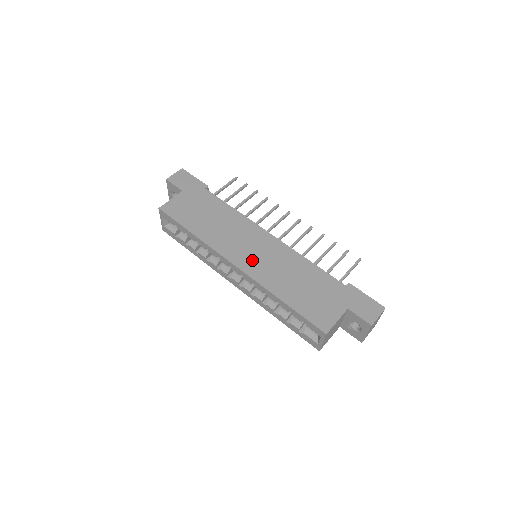
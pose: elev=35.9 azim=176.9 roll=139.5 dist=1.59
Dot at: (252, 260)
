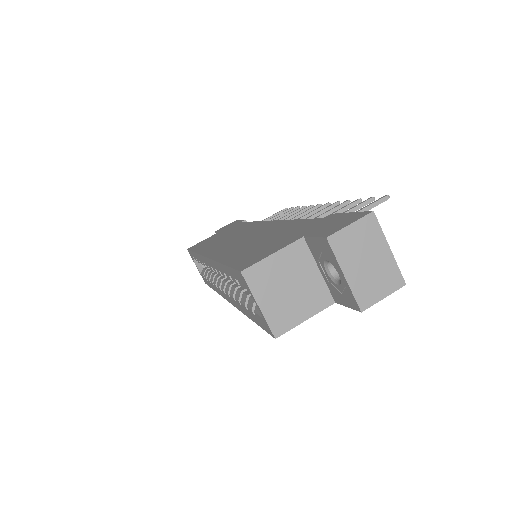
Dot at: (227, 246)
